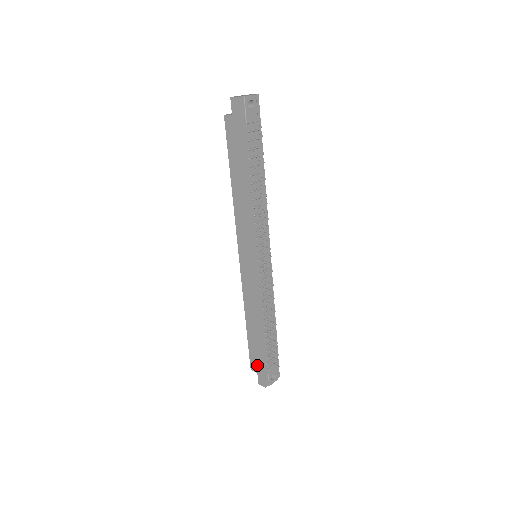
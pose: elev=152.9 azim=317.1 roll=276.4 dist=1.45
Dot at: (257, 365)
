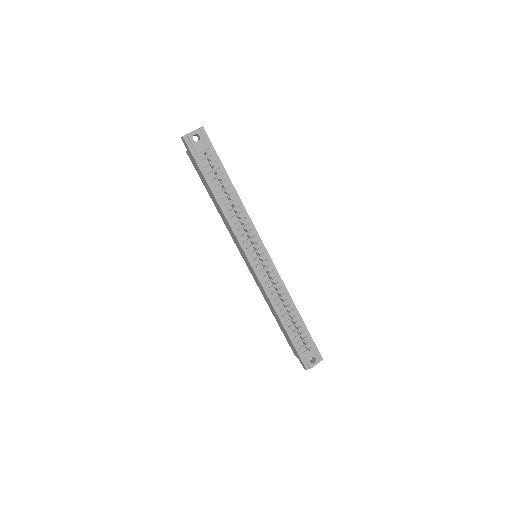
Dot at: (294, 350)
